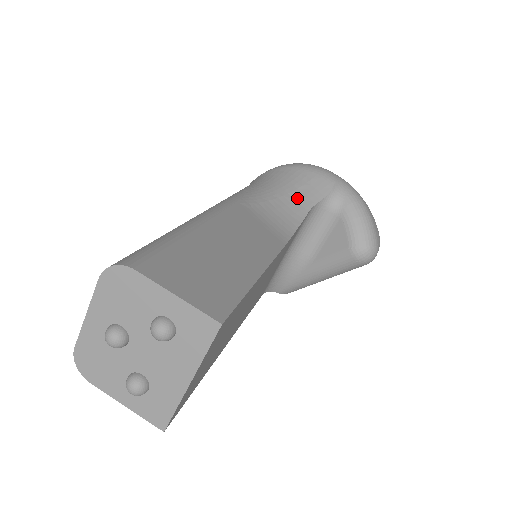
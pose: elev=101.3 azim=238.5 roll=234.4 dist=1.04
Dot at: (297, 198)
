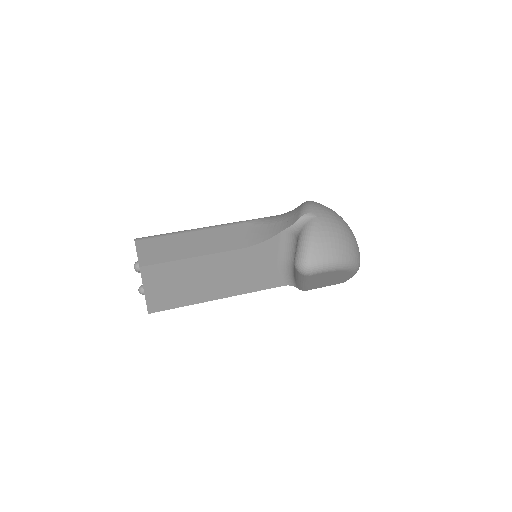
Dot at: (282, 224)
